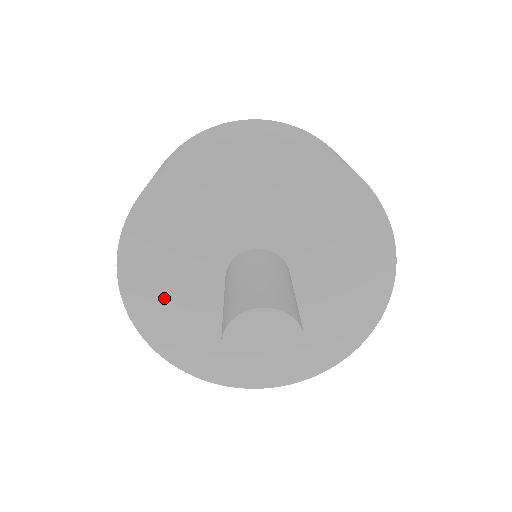
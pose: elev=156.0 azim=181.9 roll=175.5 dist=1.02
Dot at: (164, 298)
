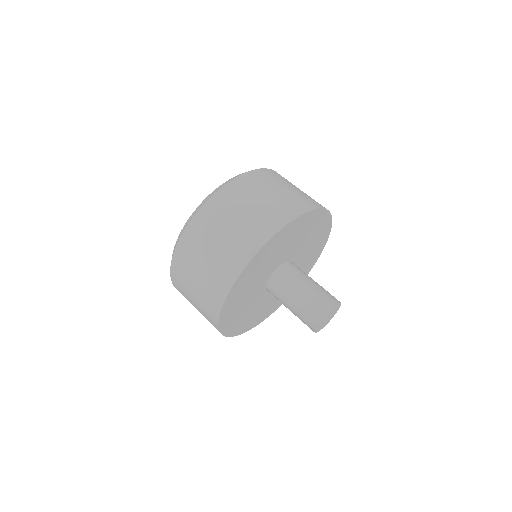
Dot at: (240, 300)
